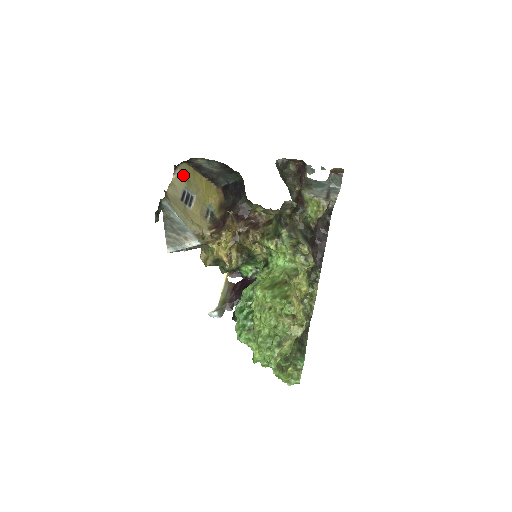
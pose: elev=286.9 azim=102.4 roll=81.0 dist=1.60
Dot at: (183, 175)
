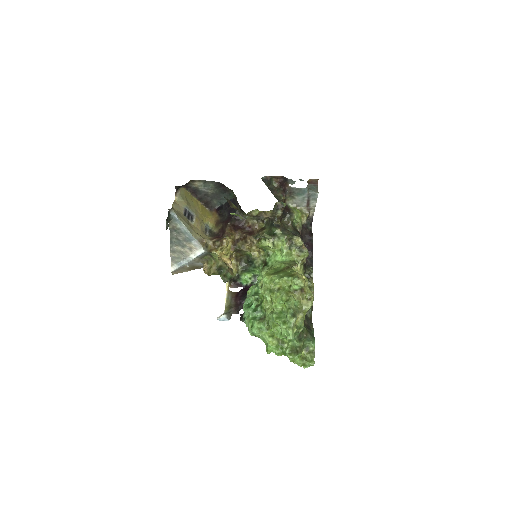
Dot at: (183, 197)
